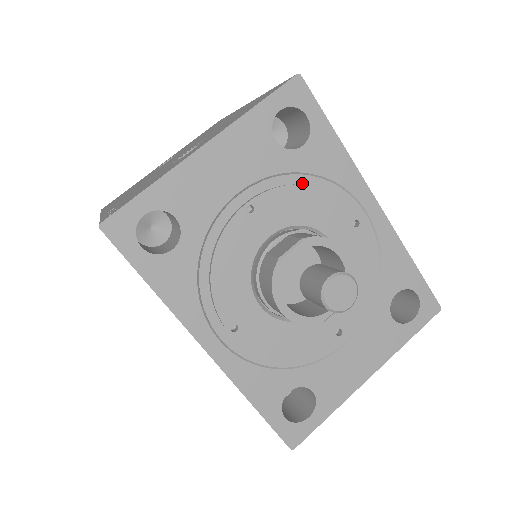
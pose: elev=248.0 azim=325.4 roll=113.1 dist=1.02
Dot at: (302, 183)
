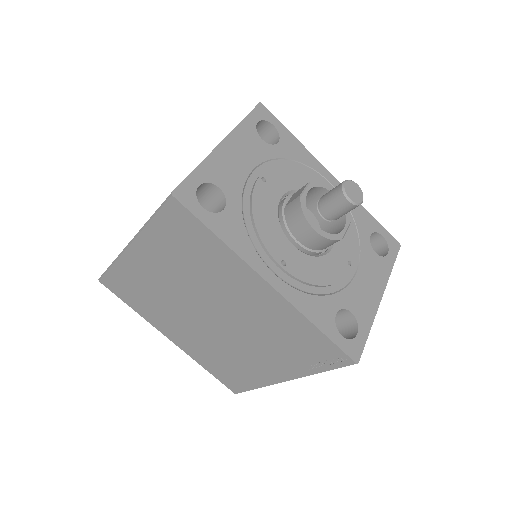
Dot at: (286, 165)
